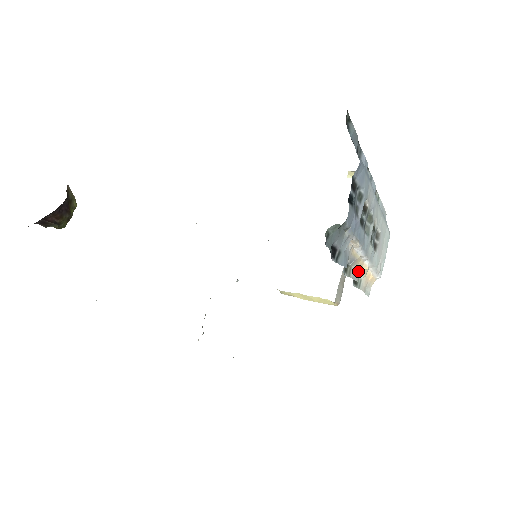
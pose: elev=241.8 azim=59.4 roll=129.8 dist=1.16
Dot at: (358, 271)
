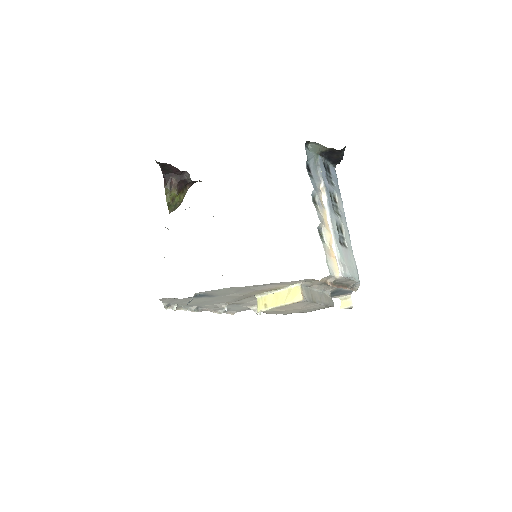
Dot at: (323, 223)
